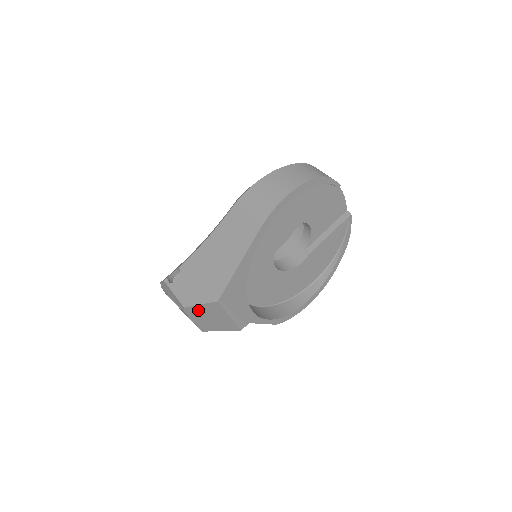
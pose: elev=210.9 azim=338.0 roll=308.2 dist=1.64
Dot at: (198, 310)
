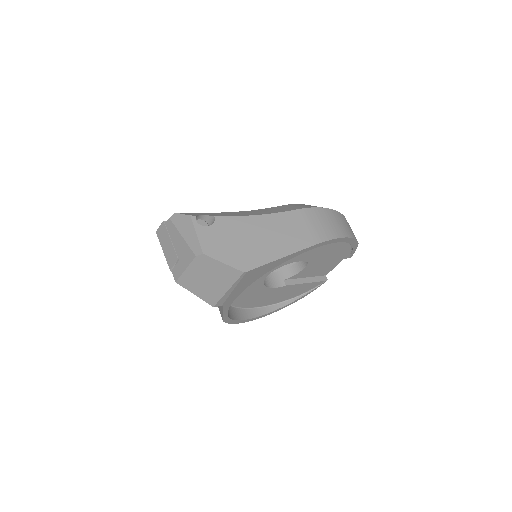
Dot at: (211, 265)
